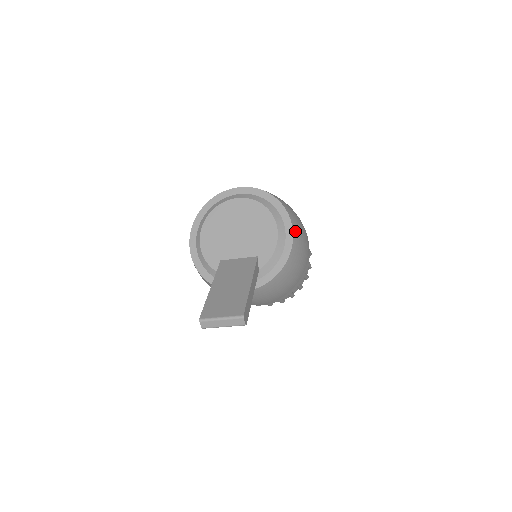
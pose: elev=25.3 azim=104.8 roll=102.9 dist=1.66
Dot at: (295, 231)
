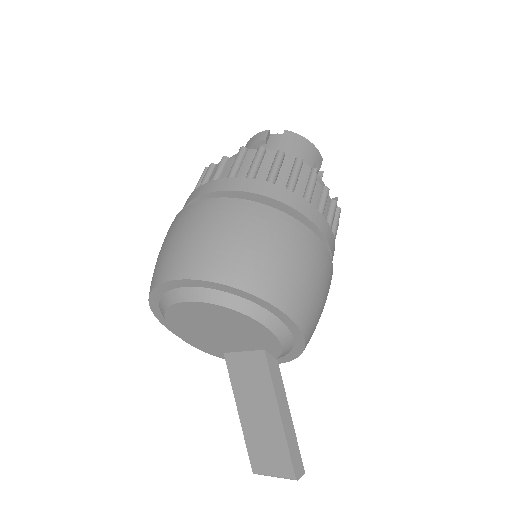
Dot at: (292, 308)
